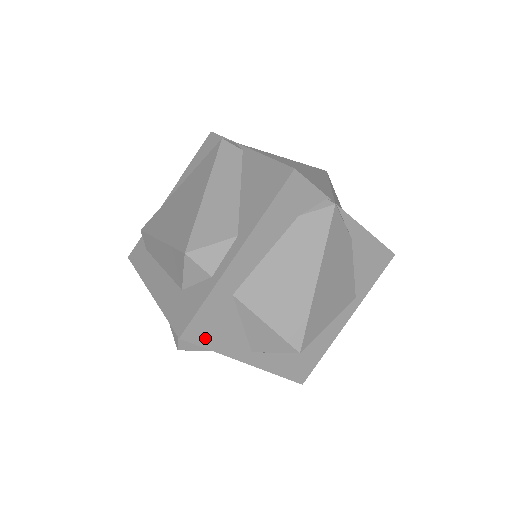
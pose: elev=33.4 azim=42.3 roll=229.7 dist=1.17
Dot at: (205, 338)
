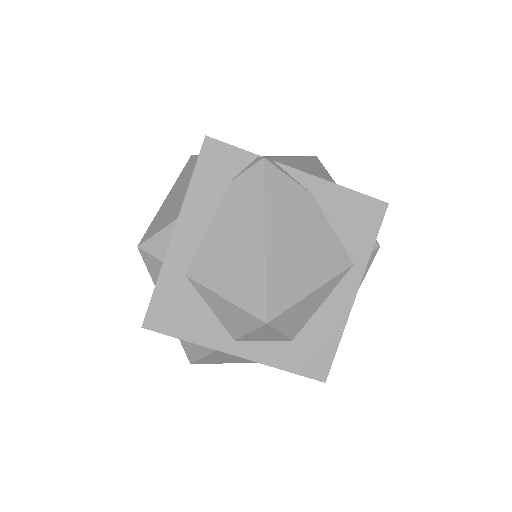
Dot at: (171, 326)
